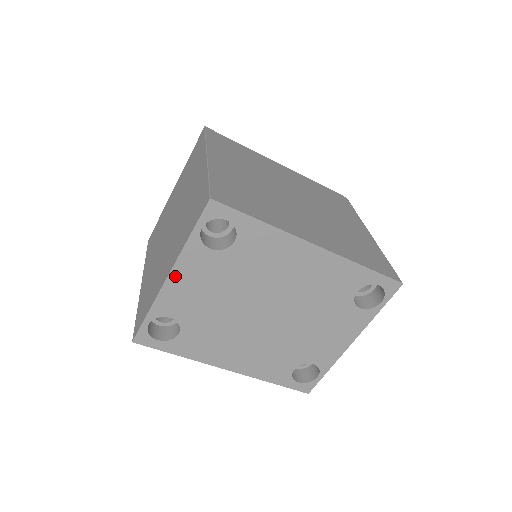
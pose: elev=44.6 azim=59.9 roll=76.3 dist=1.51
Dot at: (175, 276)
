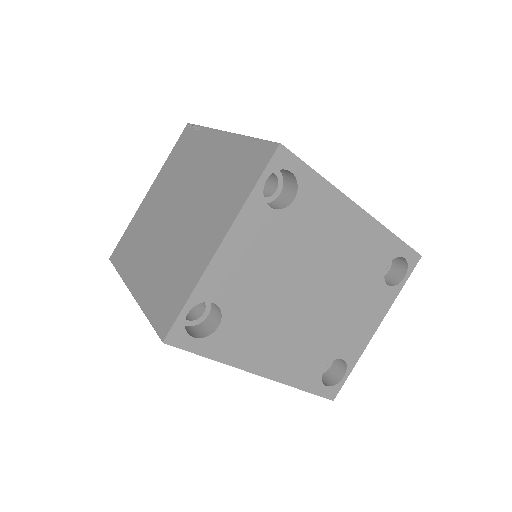
Dot at: (229, 243)
